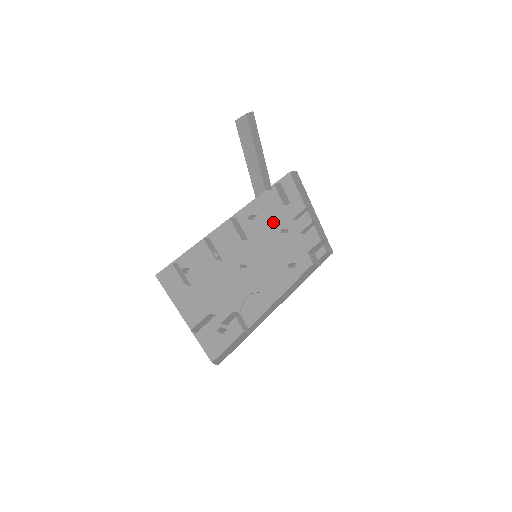
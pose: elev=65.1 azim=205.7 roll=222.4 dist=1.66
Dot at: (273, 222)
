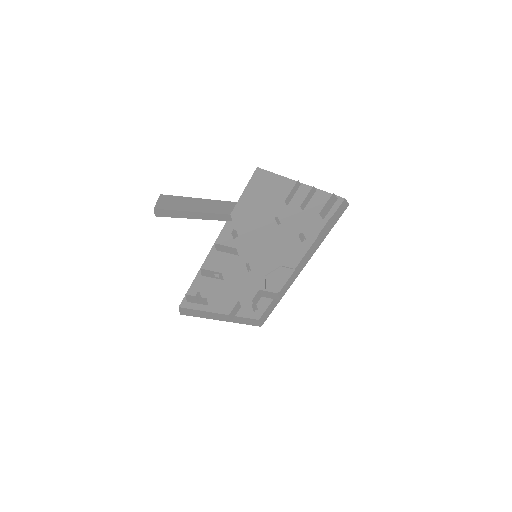
Dot at: (262, 218)
